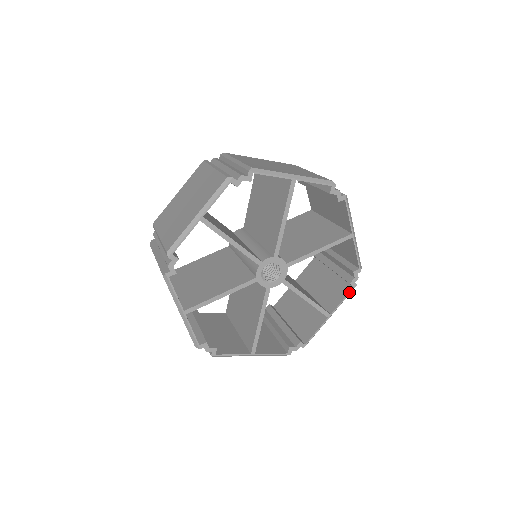
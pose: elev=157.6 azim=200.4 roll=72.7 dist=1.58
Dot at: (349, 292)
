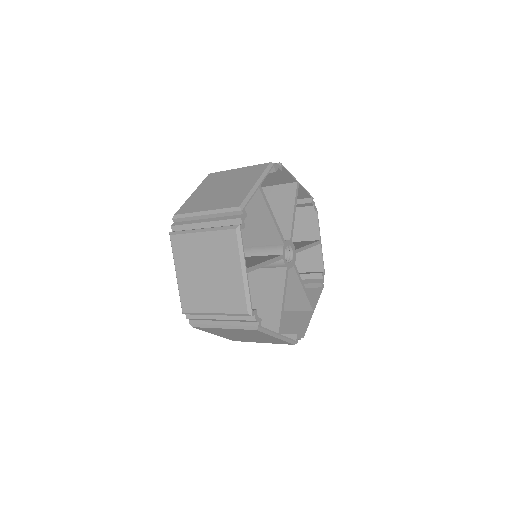
Dot at: (321, 291)
